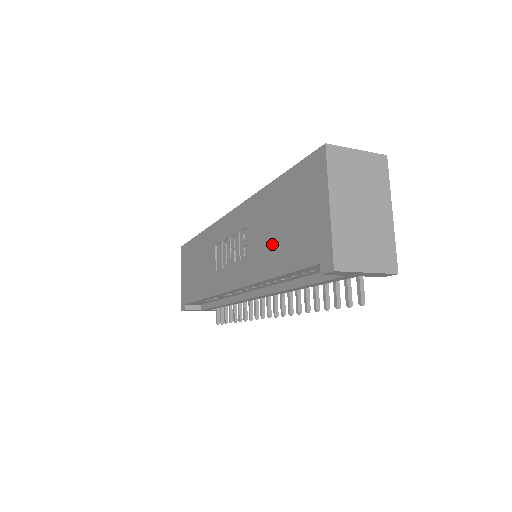
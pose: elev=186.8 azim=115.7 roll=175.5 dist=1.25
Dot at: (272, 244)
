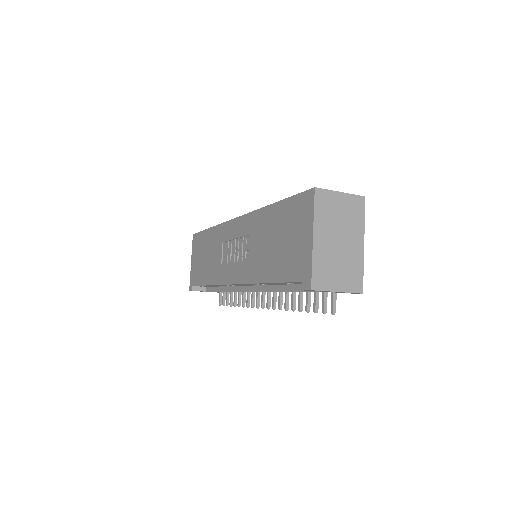
Dot at: (268, 255)
